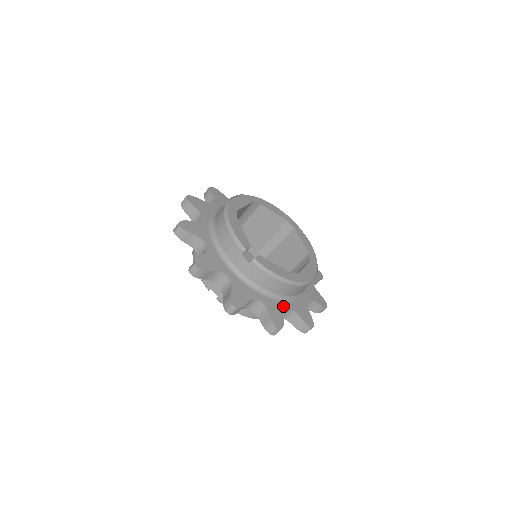
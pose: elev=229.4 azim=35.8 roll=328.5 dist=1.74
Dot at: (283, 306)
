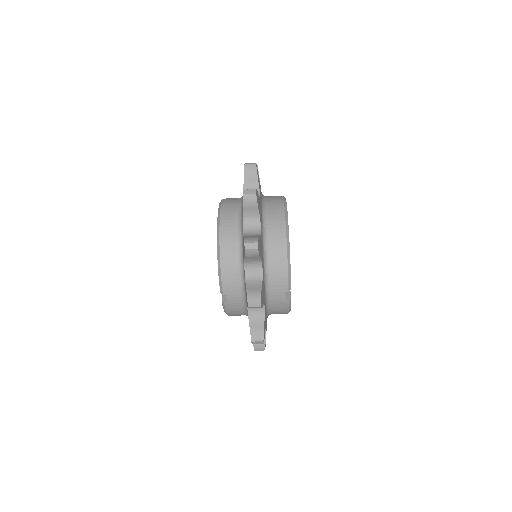
Dot at: occluded
